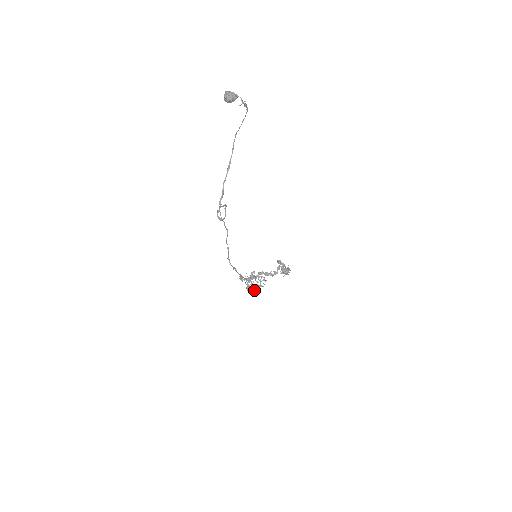
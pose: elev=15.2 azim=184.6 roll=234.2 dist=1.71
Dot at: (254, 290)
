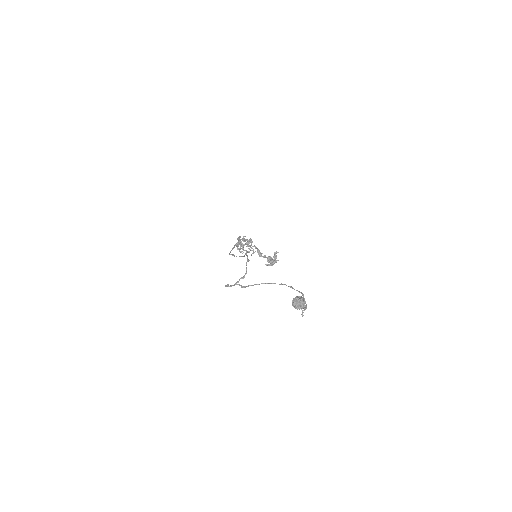
Dot at: (239, 250)
